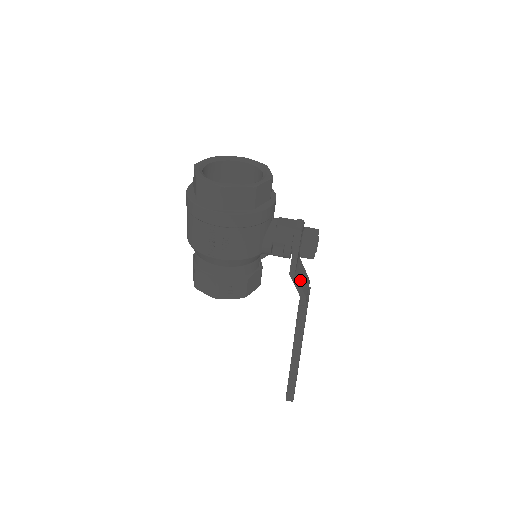
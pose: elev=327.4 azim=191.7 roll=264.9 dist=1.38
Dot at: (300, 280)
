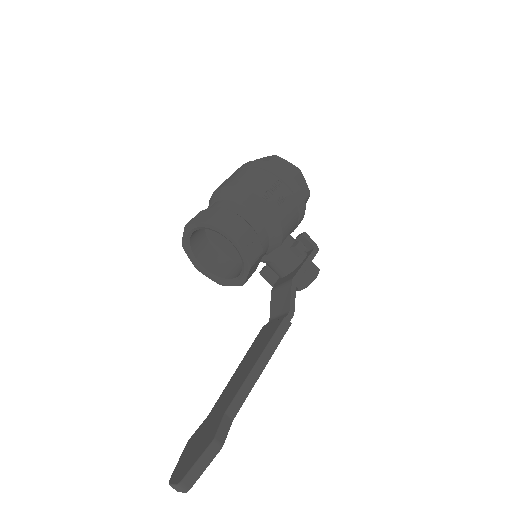
Dot at: occluded
